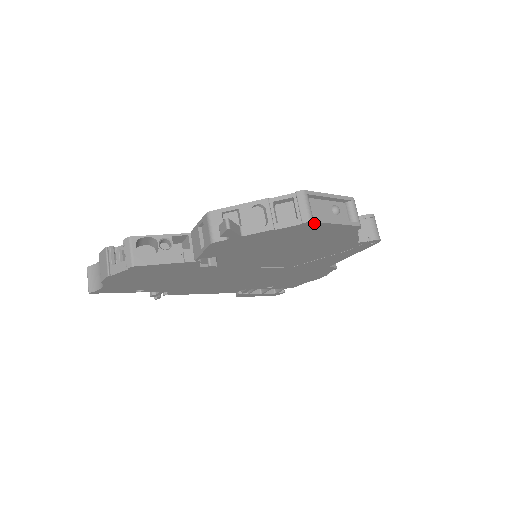
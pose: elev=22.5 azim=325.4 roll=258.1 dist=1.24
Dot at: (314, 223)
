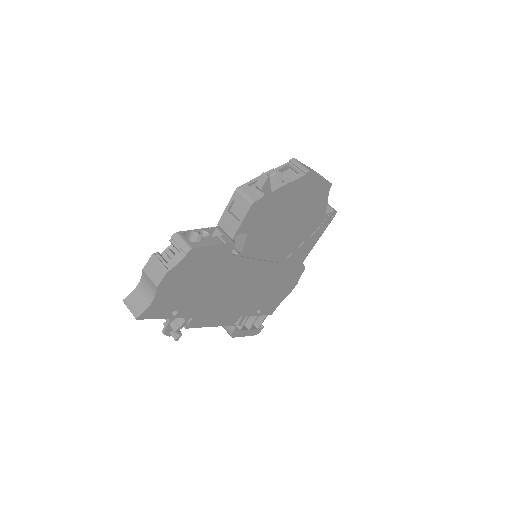
Dot at: (311, 174)
